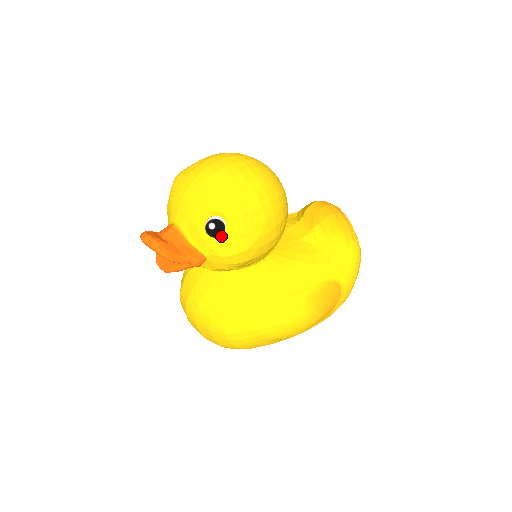
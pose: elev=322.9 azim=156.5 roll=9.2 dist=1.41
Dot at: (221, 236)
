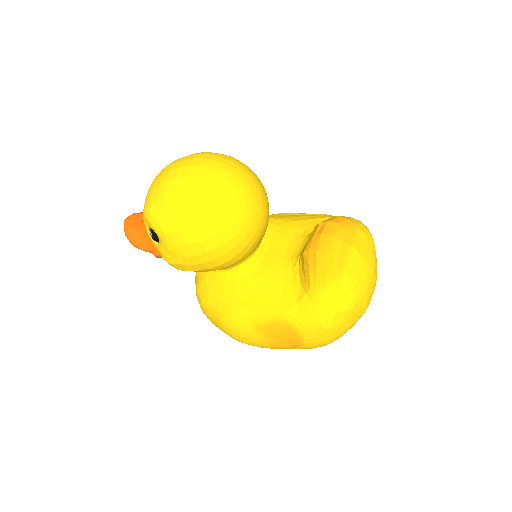
Dot at: (159, 244)
